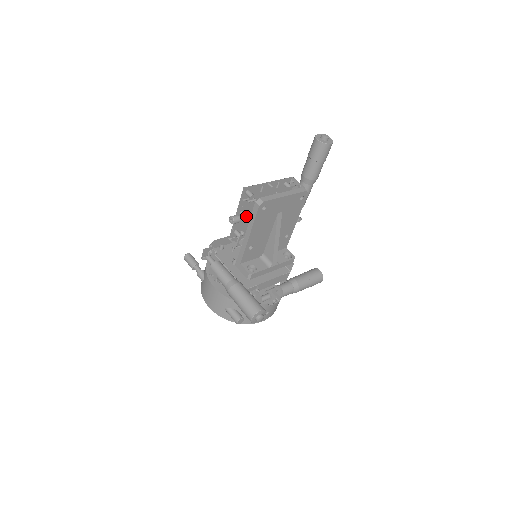
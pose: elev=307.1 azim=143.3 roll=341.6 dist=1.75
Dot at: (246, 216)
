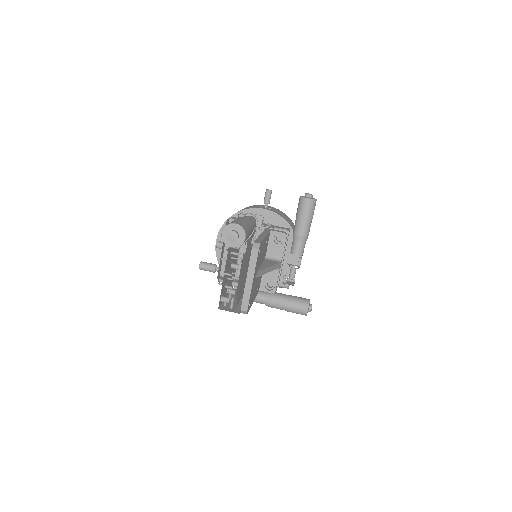
Dot at: occluded
